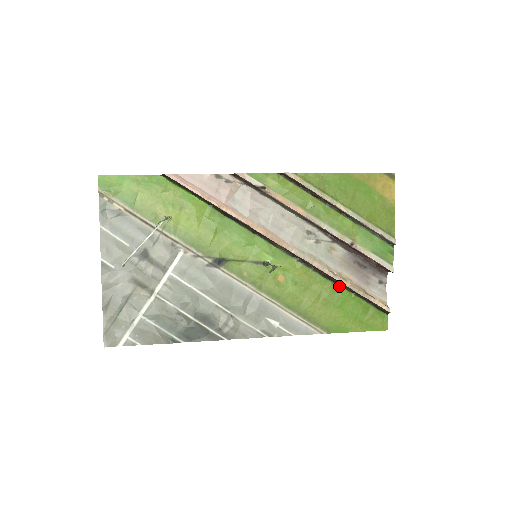
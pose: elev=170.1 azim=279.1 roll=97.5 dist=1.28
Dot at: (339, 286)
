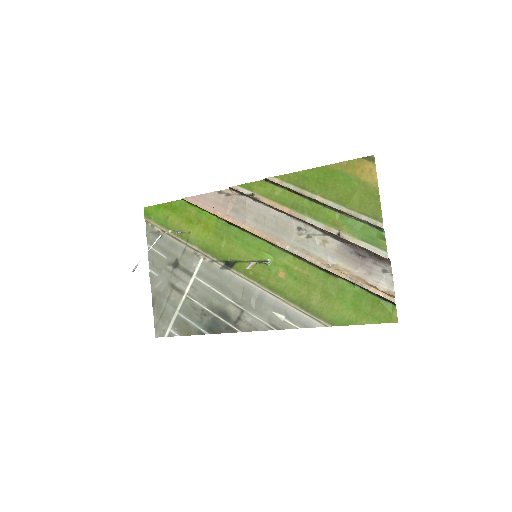
Dot at: (338, 278)
